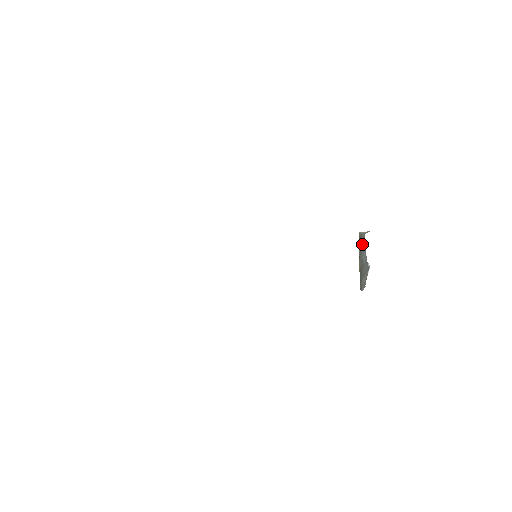
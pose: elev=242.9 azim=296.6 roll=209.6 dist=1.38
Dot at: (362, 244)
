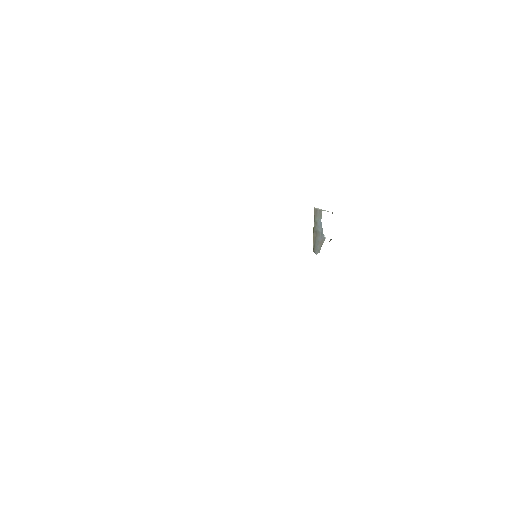
Dot at: (318, 219)
